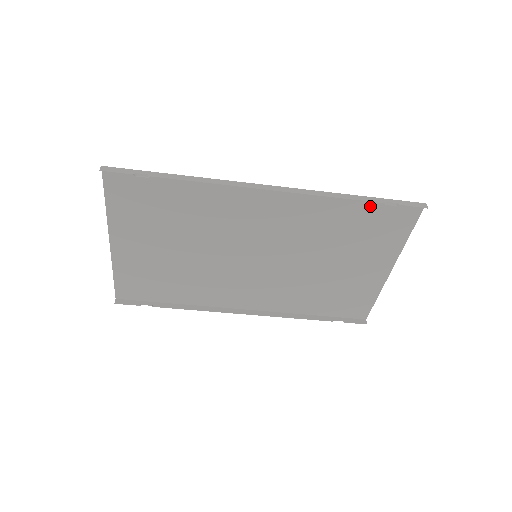
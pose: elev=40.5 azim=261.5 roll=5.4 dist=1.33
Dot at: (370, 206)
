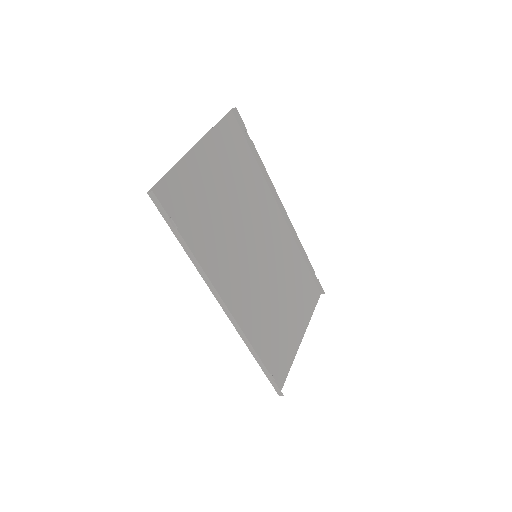
Dot at: (306, 273)
